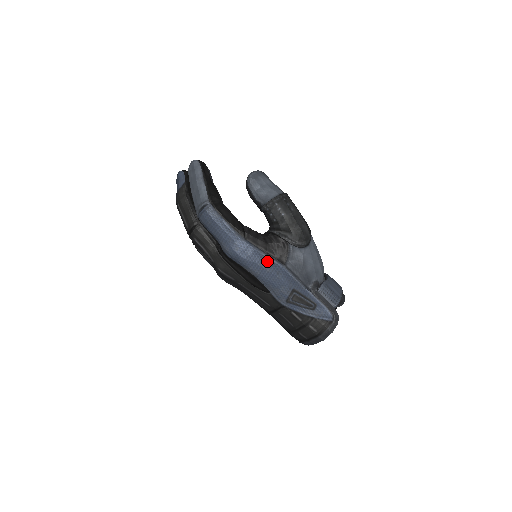
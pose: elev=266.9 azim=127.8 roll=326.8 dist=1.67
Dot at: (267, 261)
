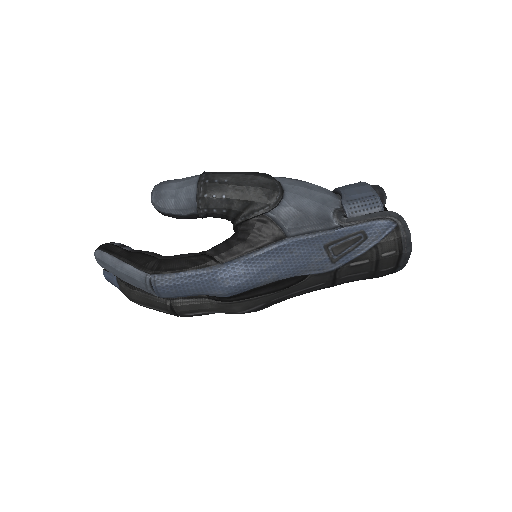
Dot at: (267, 256)
